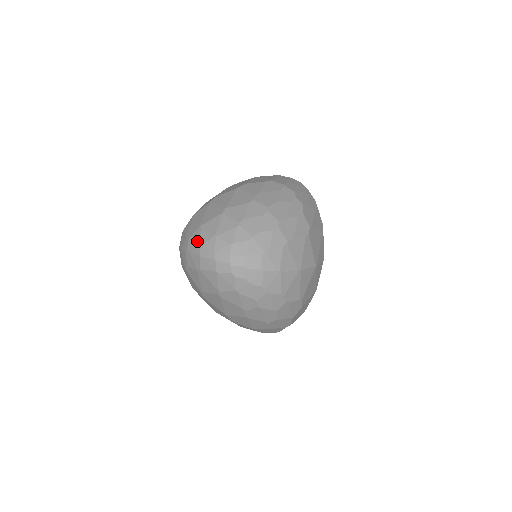
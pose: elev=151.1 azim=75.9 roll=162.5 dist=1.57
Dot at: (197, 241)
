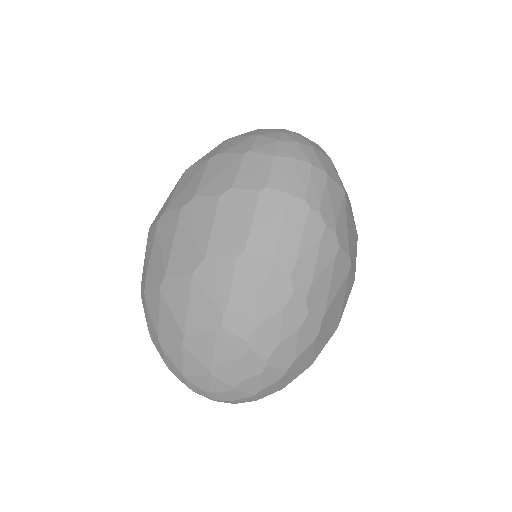
Dot at: occluded
